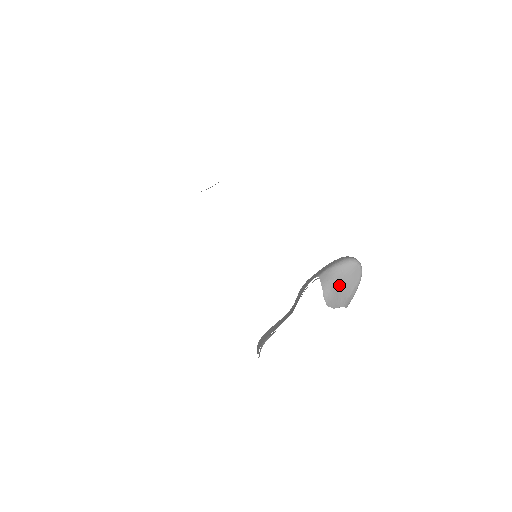
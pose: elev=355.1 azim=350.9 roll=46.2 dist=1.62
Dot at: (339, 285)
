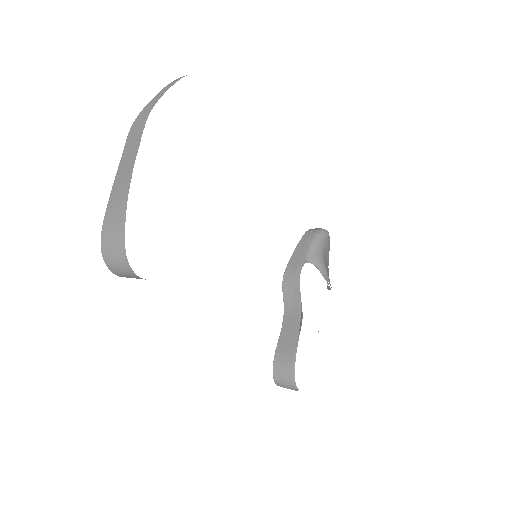
Dot at: (325, 262)
